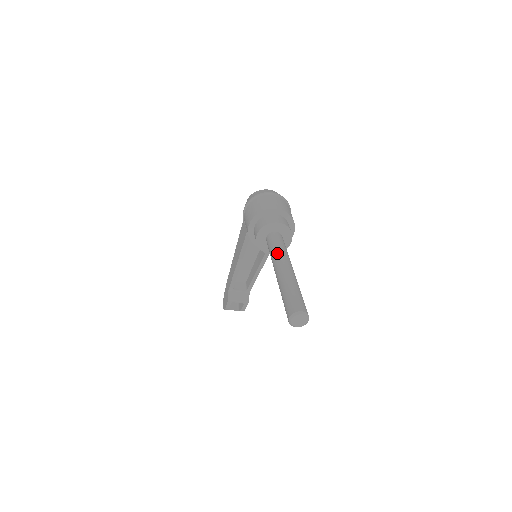
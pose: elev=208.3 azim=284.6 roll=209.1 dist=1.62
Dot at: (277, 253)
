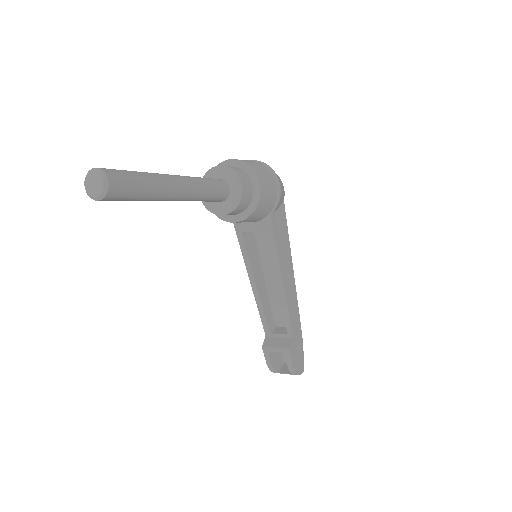
Dot at: occluded
